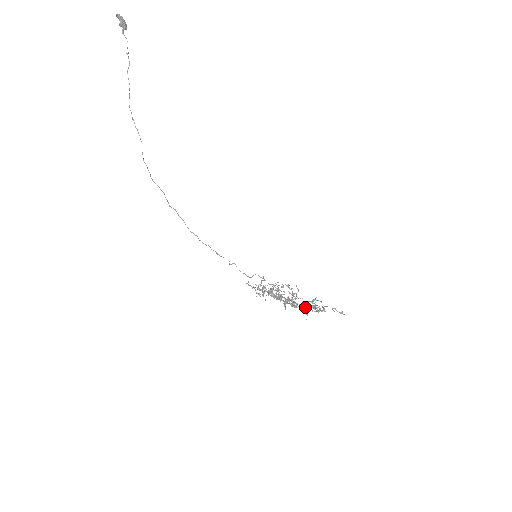
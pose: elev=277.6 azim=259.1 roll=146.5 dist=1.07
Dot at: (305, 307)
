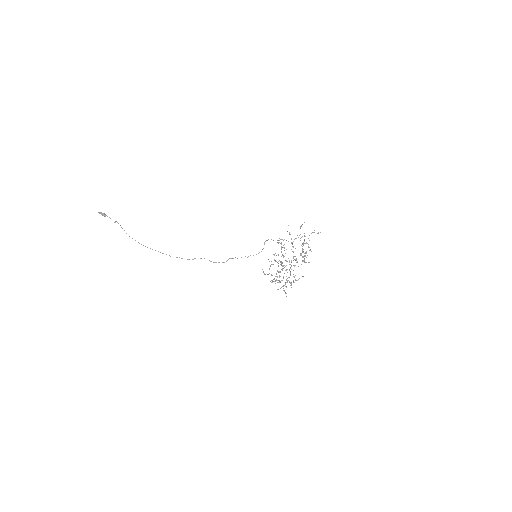
Dot at: occluded
